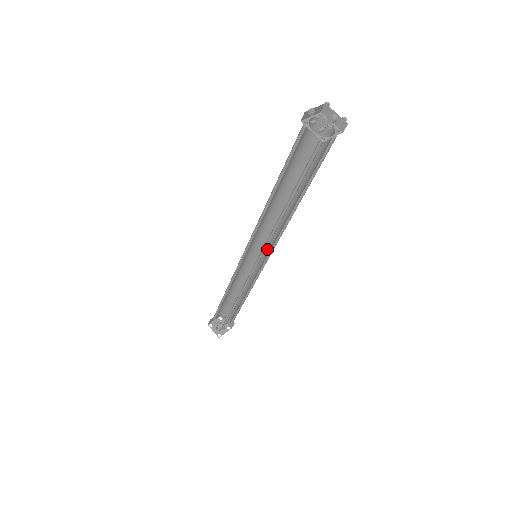
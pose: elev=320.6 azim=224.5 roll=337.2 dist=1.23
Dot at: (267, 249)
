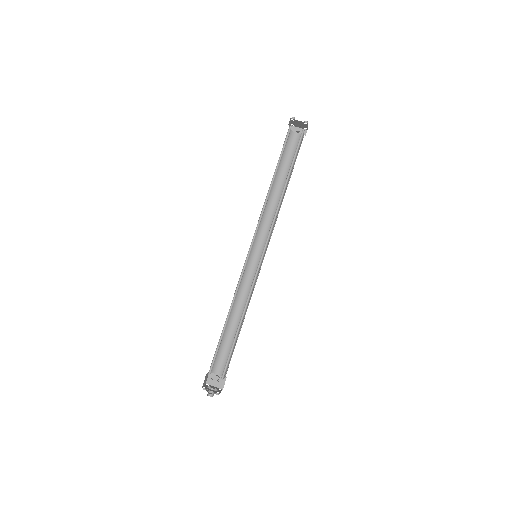
Dot at: (261, 250)
